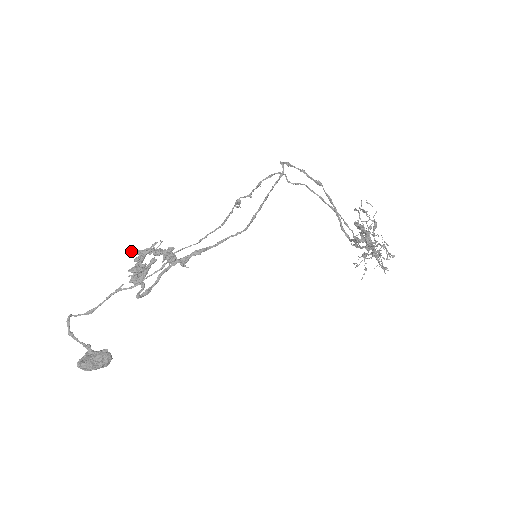
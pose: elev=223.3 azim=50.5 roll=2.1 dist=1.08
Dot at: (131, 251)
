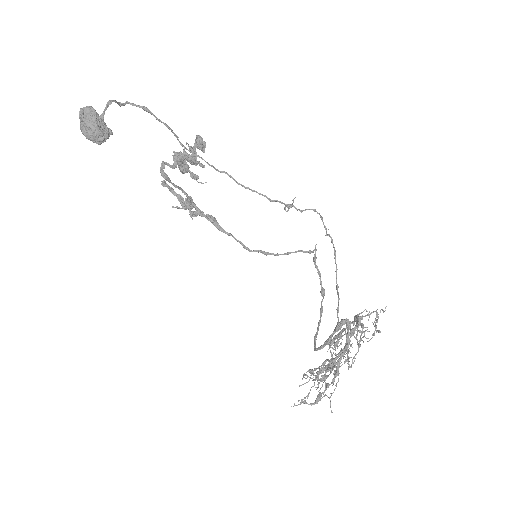
Dot at: (164, 180)
